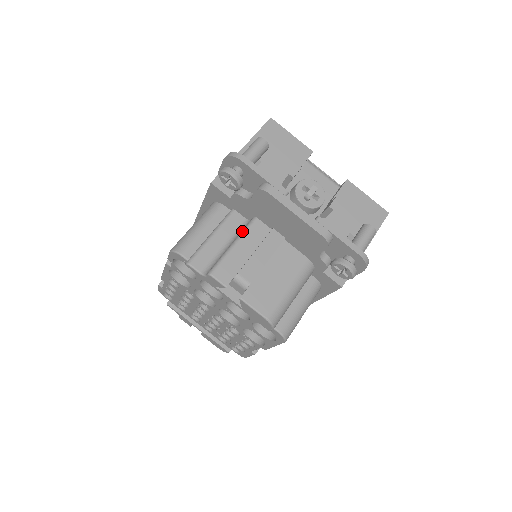
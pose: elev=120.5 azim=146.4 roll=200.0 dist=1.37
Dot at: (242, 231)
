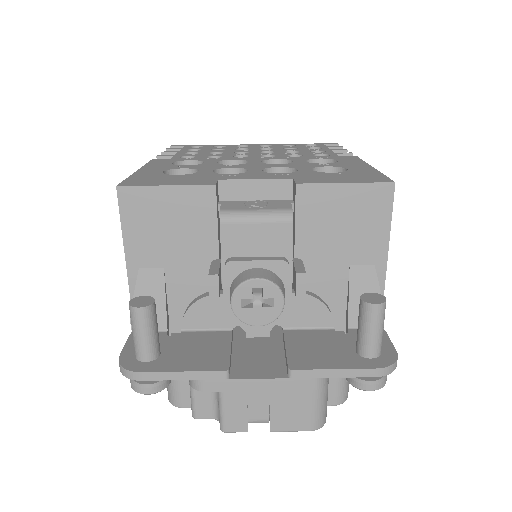
Dot at: occluded
